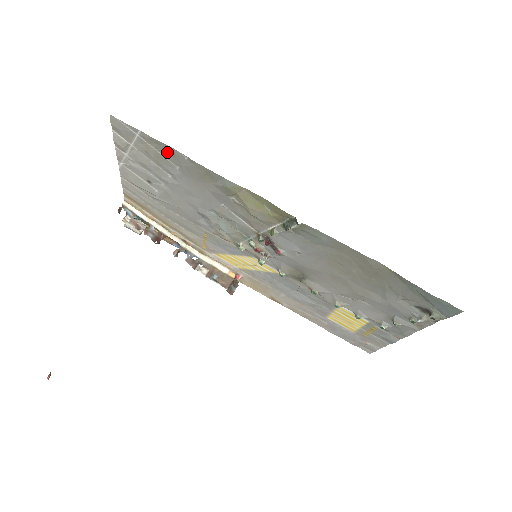
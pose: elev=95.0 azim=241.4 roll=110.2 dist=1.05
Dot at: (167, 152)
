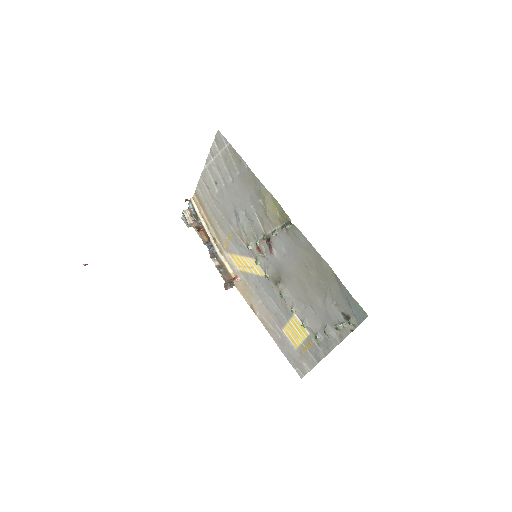
Dot at: (237, 161)
